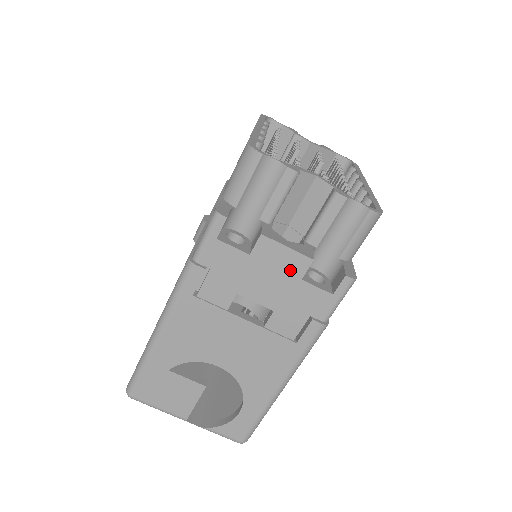
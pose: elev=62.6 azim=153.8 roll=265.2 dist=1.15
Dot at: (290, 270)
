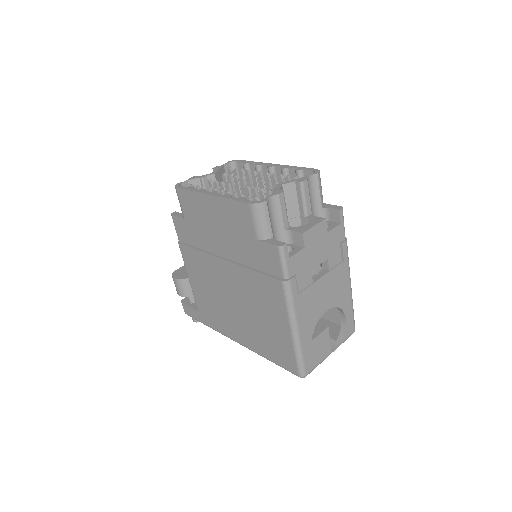
Dot at: (321, 234)
